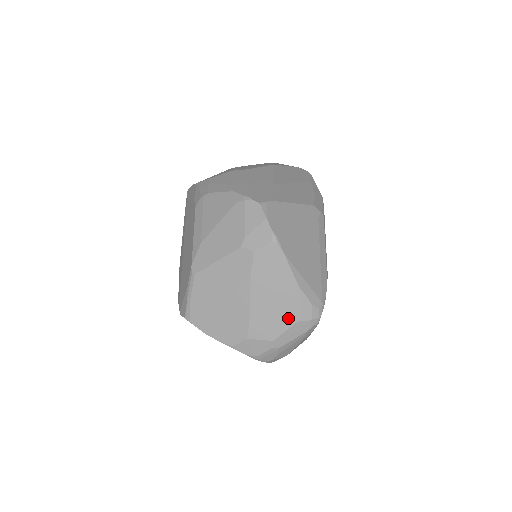
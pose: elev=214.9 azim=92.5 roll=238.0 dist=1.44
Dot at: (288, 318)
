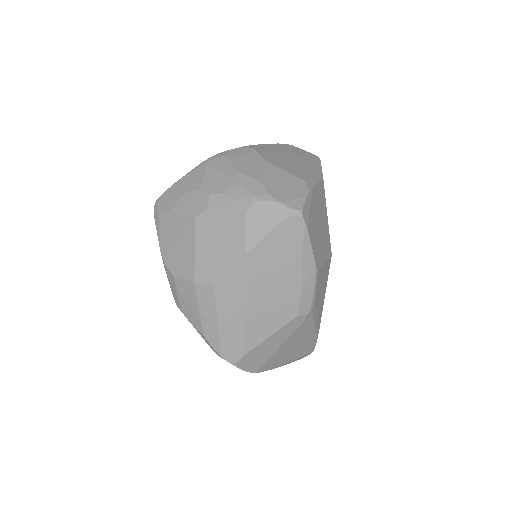
Dot at: occluded
